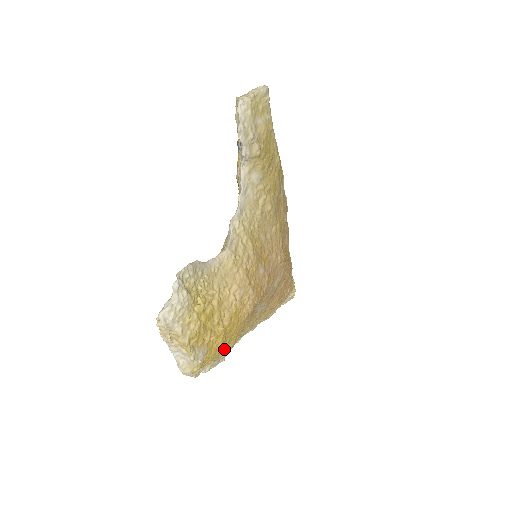
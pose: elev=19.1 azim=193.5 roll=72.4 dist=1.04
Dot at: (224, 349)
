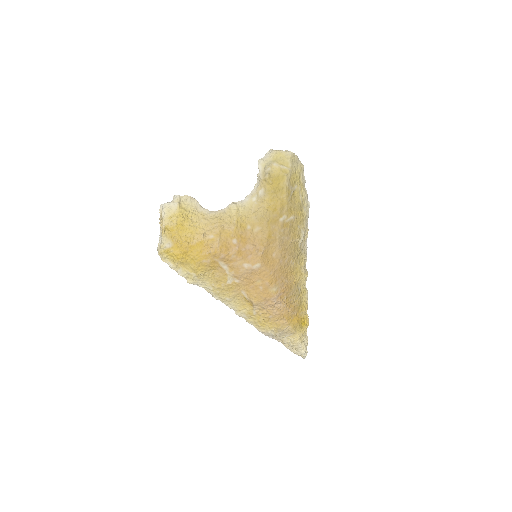
Dot at: (189, 267)
